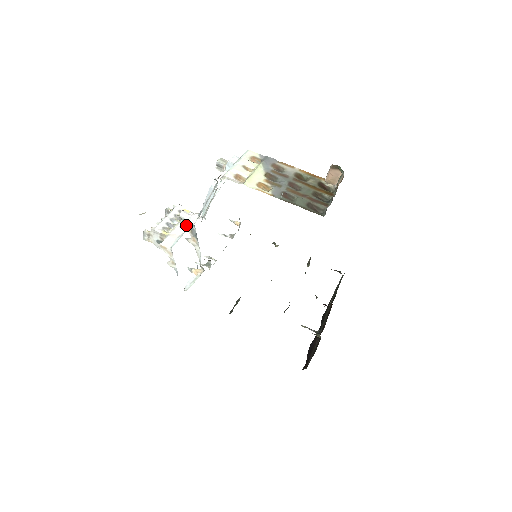
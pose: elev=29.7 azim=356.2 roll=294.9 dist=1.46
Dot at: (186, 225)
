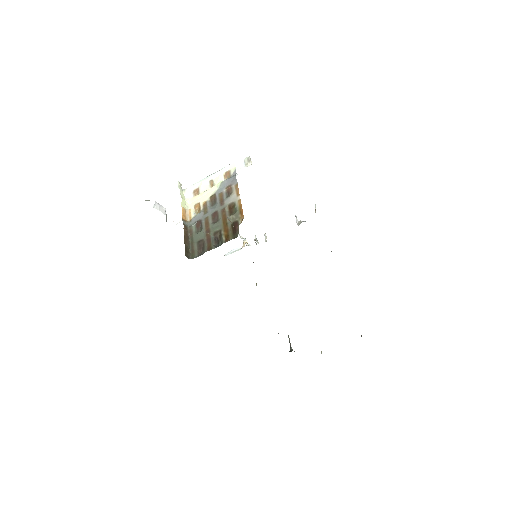
Dot at: occluded
